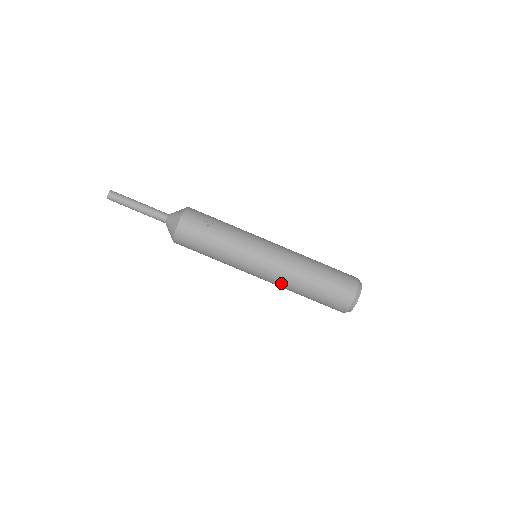
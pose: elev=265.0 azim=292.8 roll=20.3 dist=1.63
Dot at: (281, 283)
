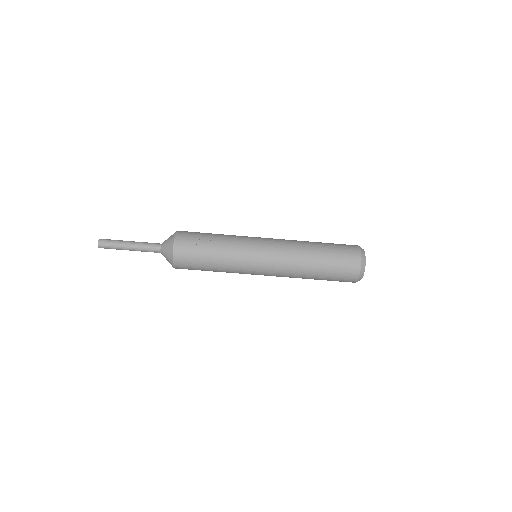
Dot at: (288, 274)
